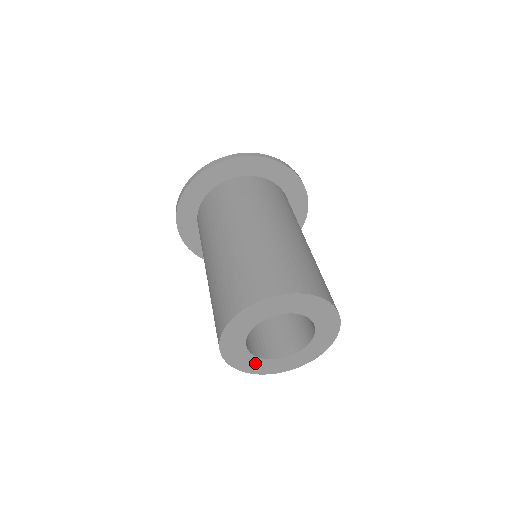
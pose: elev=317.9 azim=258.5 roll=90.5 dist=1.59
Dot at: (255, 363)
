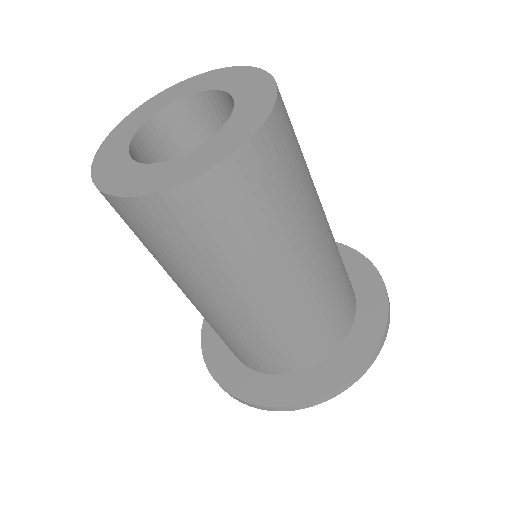
Dot at: (120, 169)
